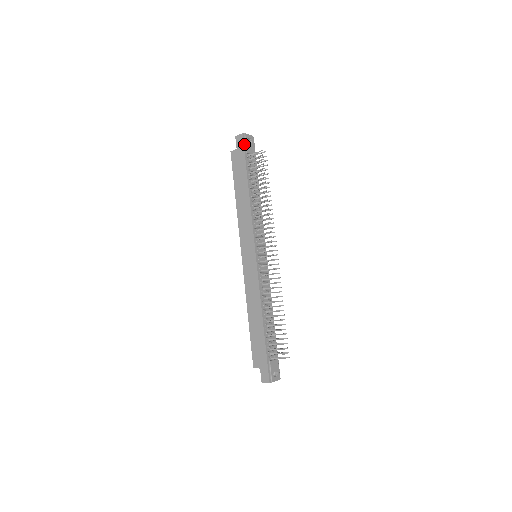
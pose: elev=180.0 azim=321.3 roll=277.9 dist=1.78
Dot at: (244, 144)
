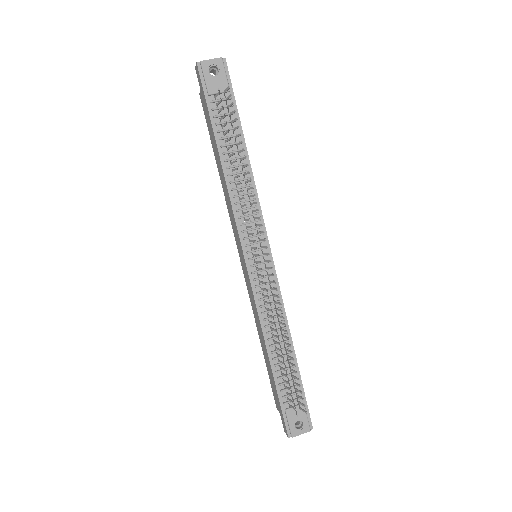
Dot at: (202, 81)
